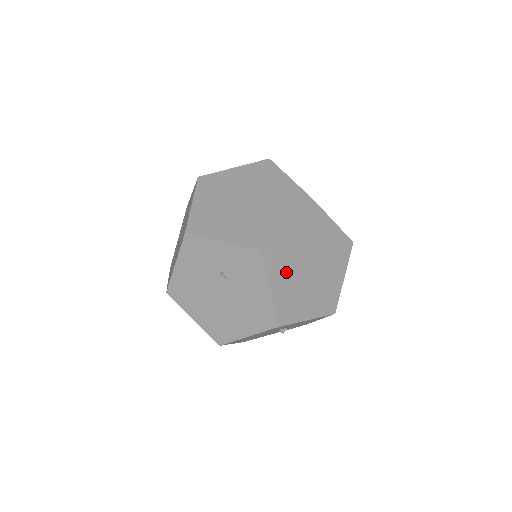
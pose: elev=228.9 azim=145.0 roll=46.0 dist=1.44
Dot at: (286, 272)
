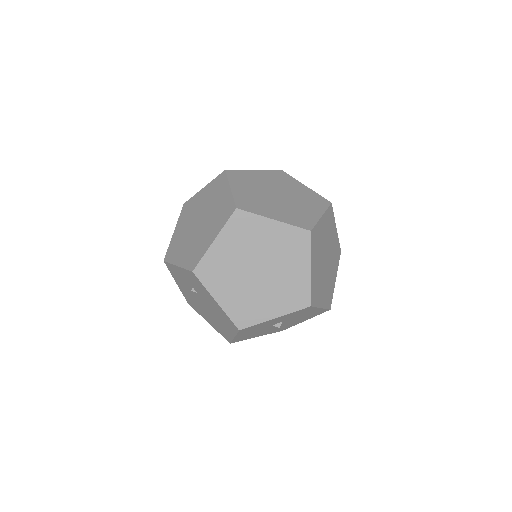
Dot at: (229, 282)
